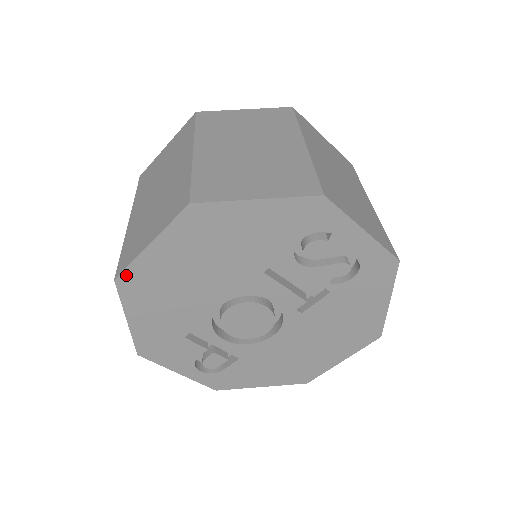
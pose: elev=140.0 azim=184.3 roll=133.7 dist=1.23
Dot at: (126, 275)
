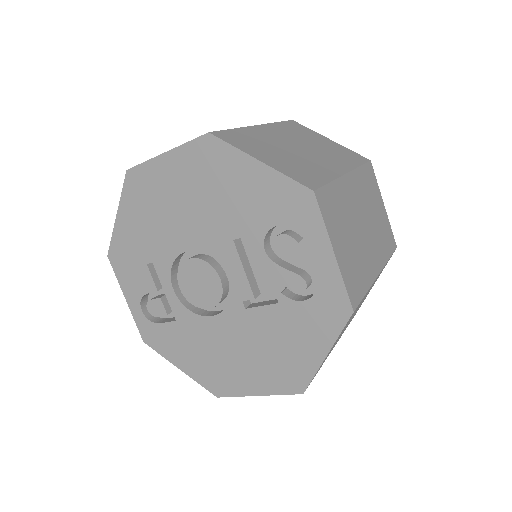
Dot at: (136, 171)
